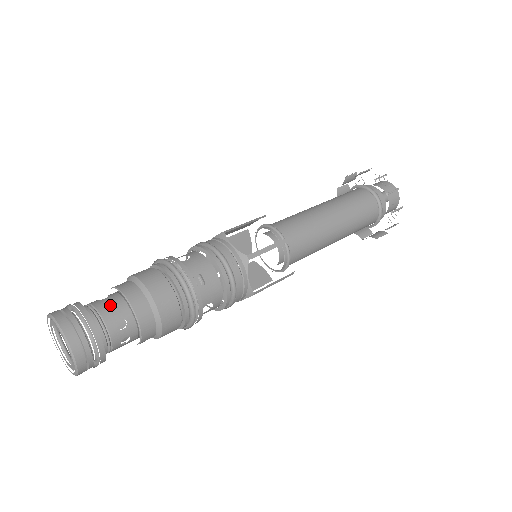
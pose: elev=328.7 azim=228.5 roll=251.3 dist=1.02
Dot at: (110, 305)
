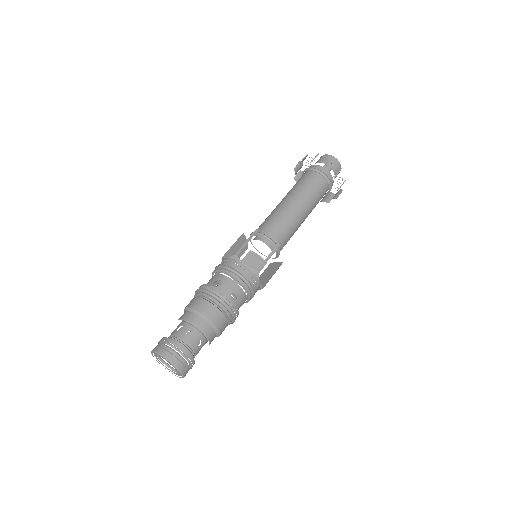
Dot at: (187, 334)
